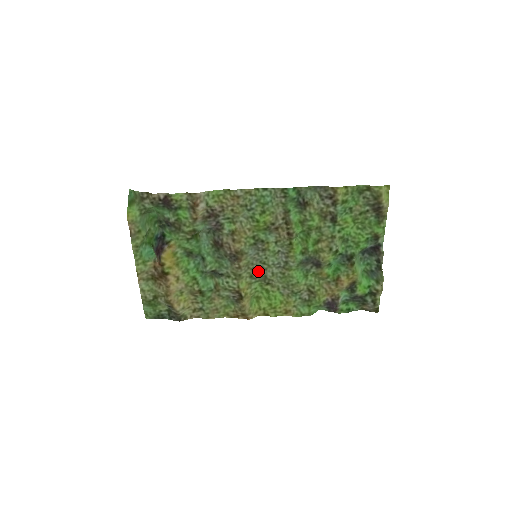
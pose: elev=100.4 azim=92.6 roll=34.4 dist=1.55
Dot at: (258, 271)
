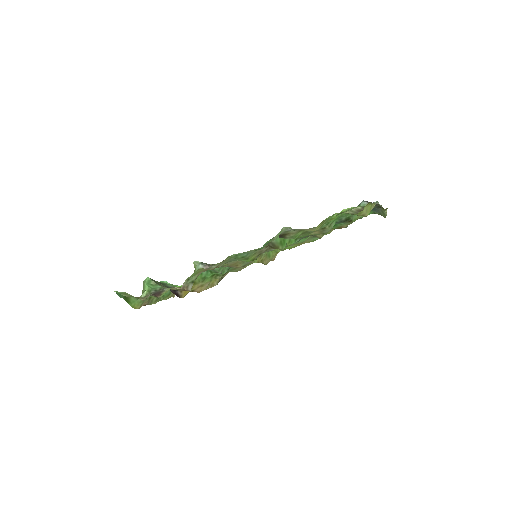
Dot at: occluded
